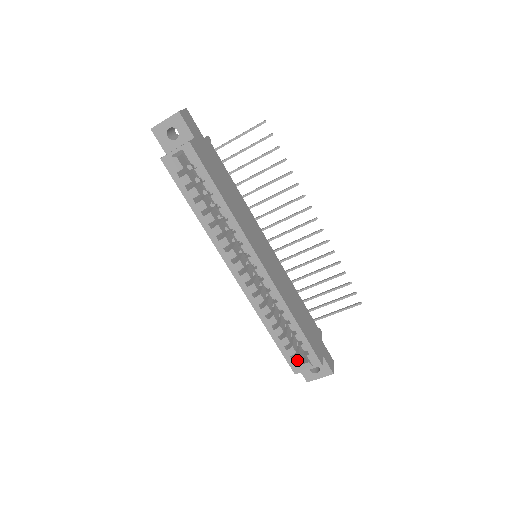
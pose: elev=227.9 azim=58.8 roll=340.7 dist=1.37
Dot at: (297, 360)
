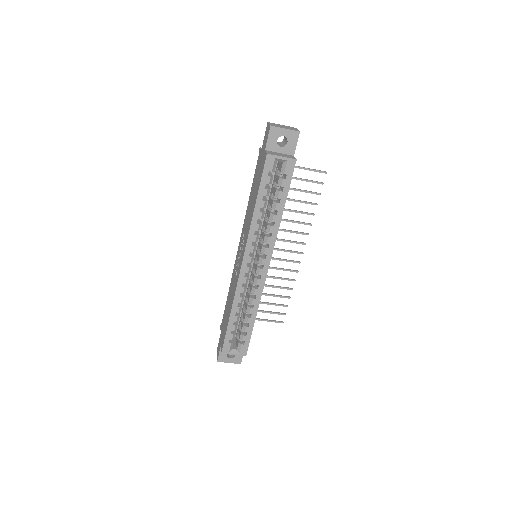
Dot at: (231, 344)
